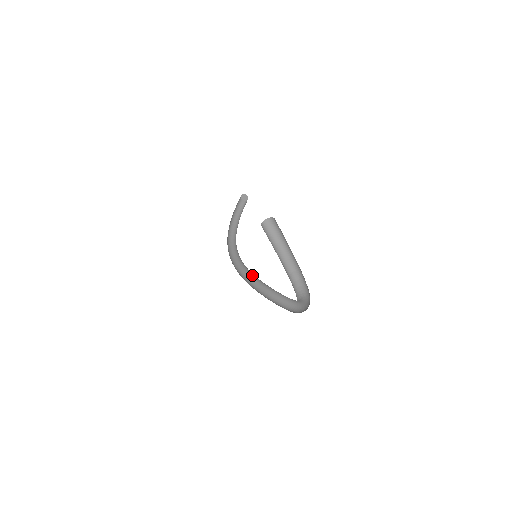
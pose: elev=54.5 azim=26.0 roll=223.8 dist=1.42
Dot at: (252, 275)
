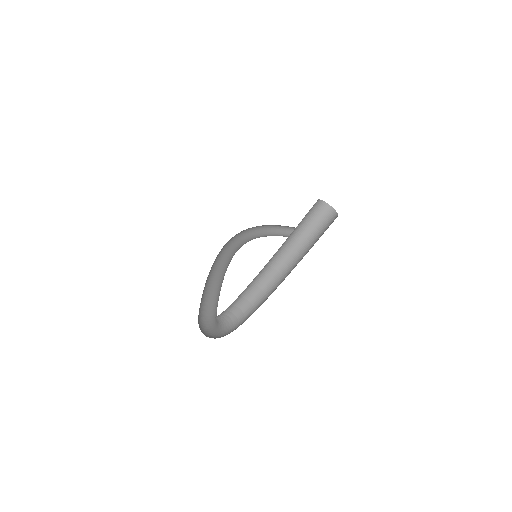
Dot at: (229, 261)
